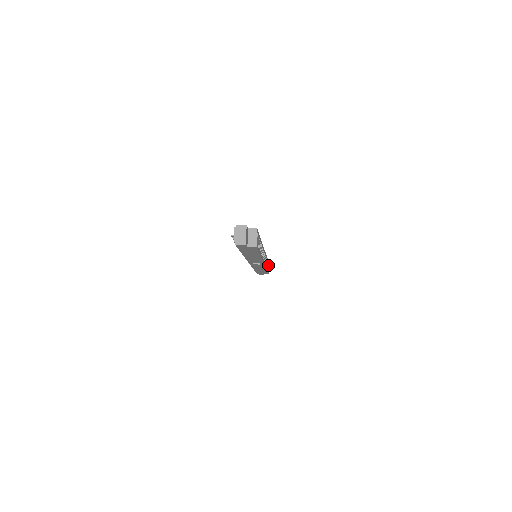
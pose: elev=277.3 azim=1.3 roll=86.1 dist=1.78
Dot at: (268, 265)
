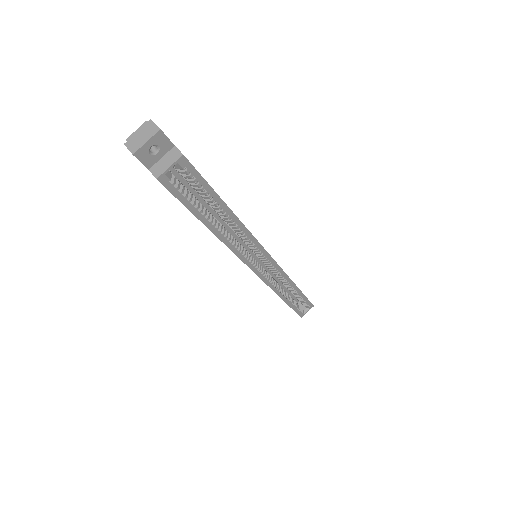
Dot at: (310, 308)
